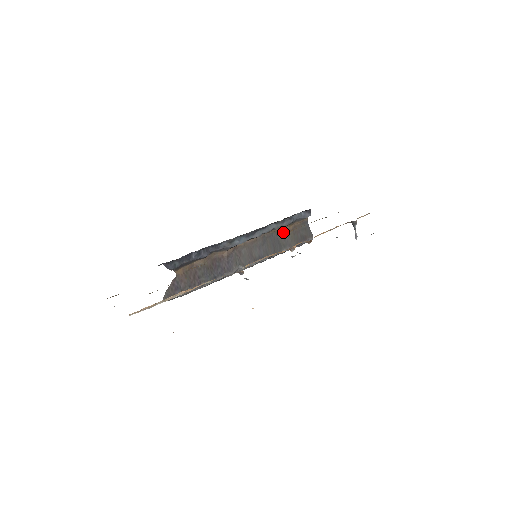
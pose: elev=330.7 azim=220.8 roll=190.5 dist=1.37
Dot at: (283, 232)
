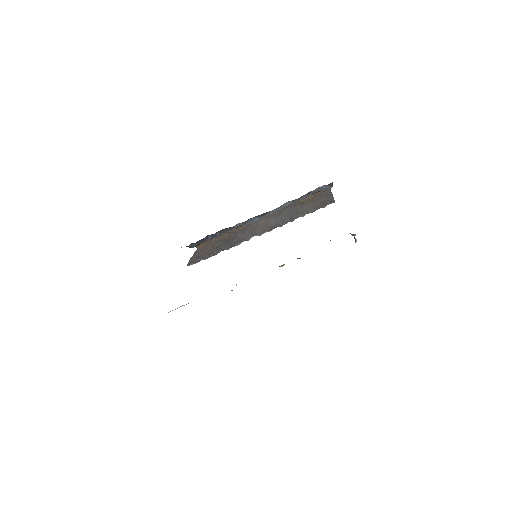
Dot at: (302, 202)
